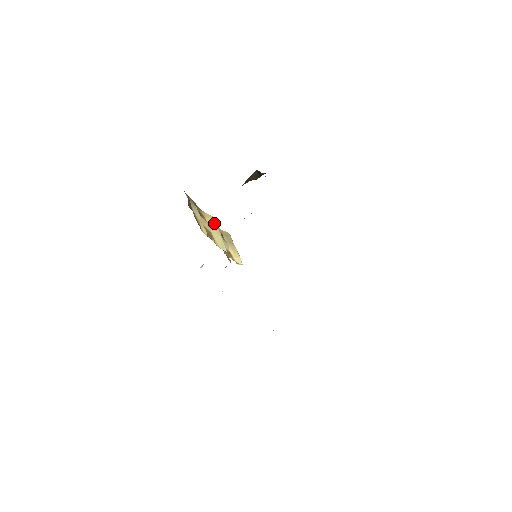
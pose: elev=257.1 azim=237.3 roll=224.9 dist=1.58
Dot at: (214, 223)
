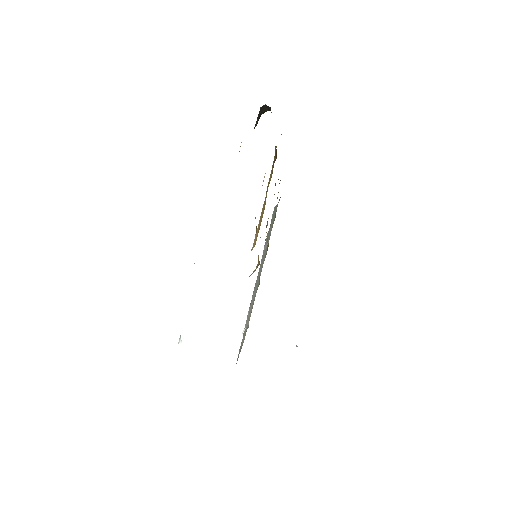
Dot at: occluded
